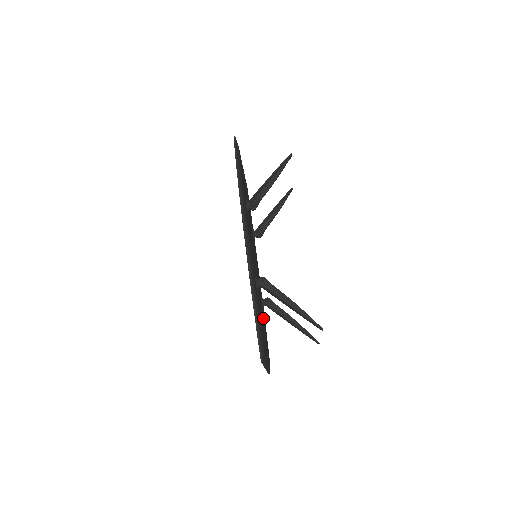
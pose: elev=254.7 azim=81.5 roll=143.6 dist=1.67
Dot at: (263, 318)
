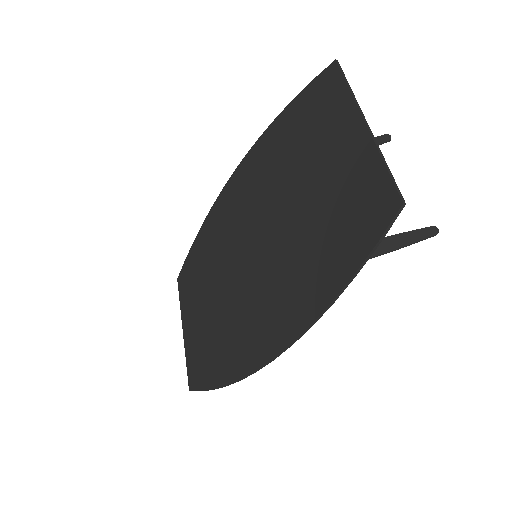
Dot at: occluded
